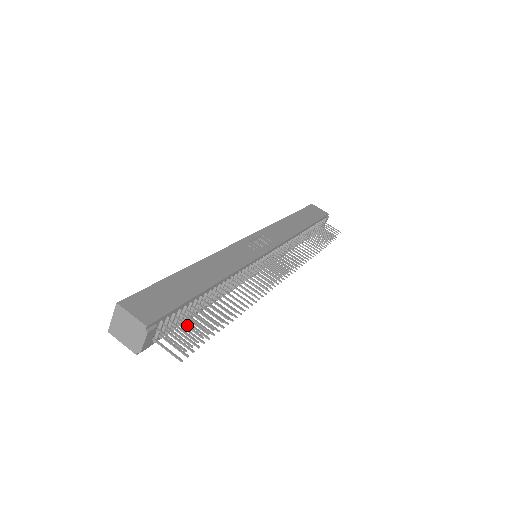
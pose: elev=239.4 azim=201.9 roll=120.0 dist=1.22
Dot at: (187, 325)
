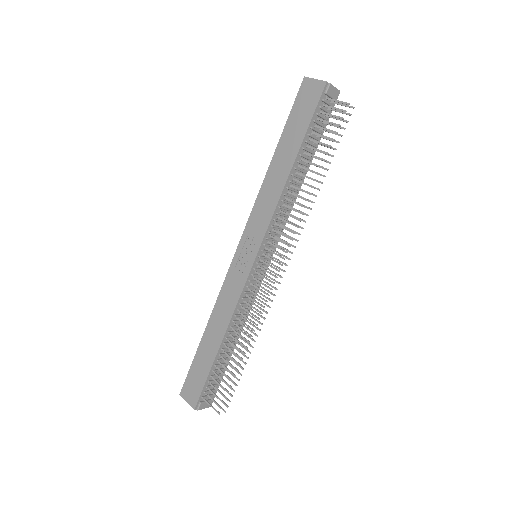
Dot at: (217, 390)
